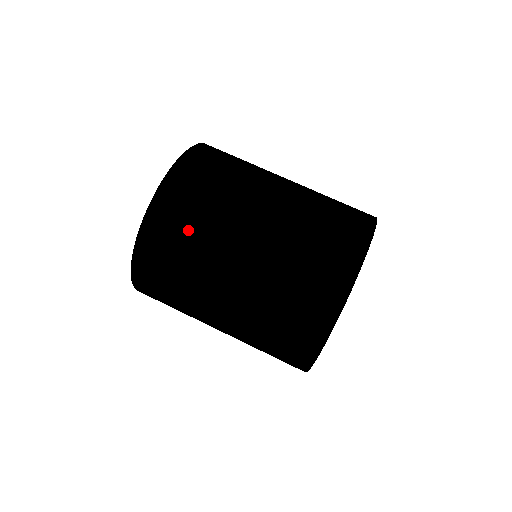
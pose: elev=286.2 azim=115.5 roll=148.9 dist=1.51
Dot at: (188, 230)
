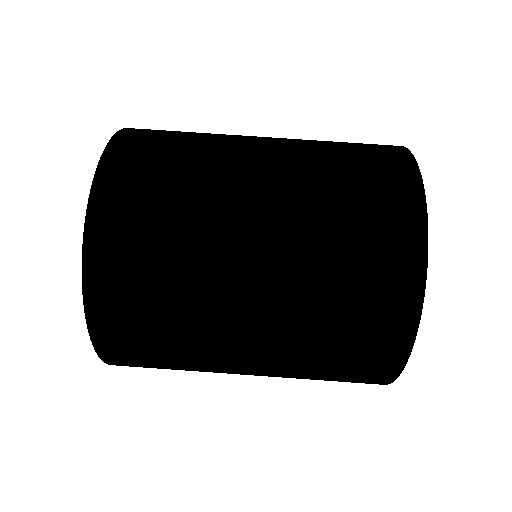
Dot at: (165, 365)
